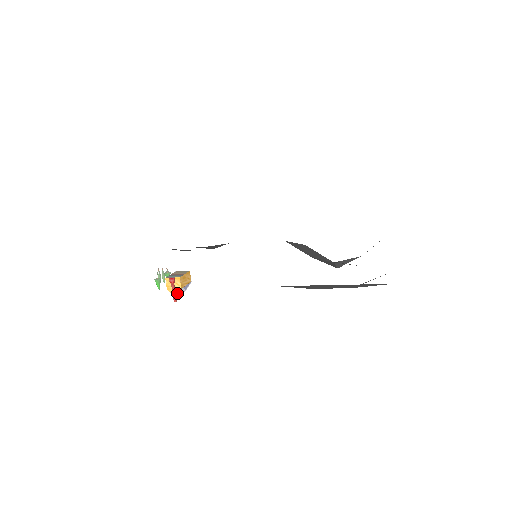
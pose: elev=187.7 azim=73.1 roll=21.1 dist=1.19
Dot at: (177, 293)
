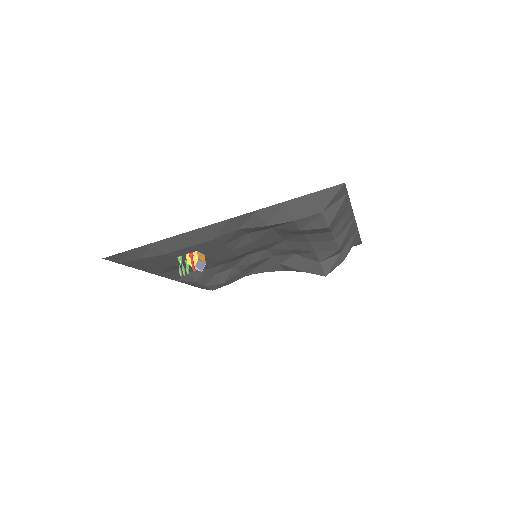
Dot at: (195, 264)
